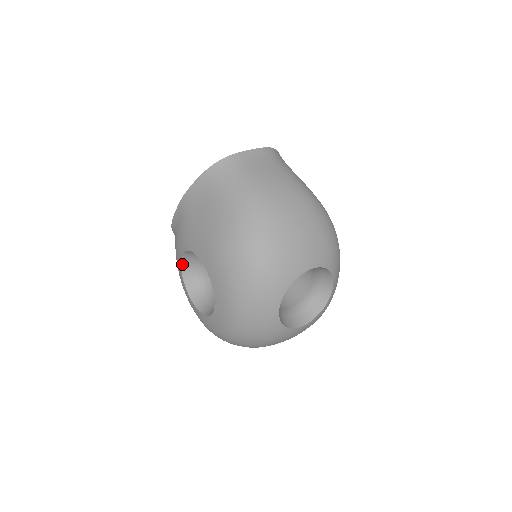
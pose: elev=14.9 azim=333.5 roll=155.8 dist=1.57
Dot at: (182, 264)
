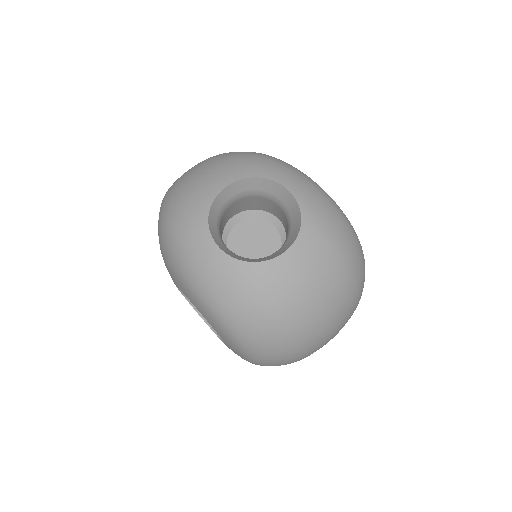
Dot at: (204, 320)
